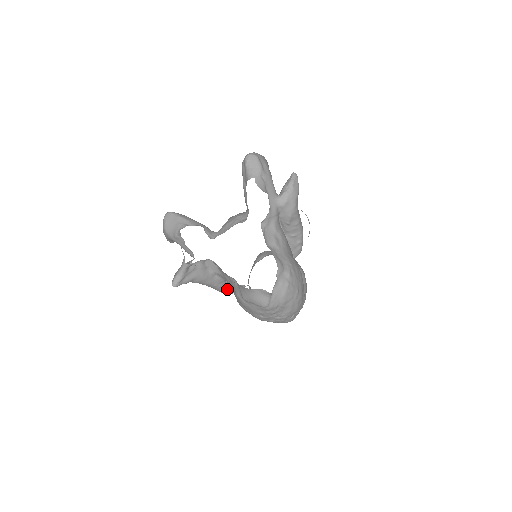
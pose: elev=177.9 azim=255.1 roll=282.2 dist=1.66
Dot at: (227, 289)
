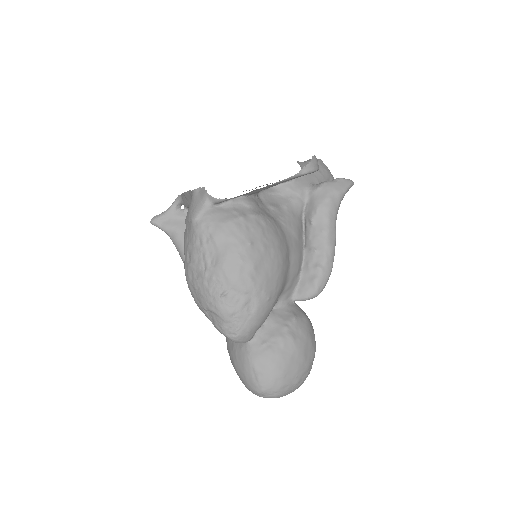
Dot at: occluded
